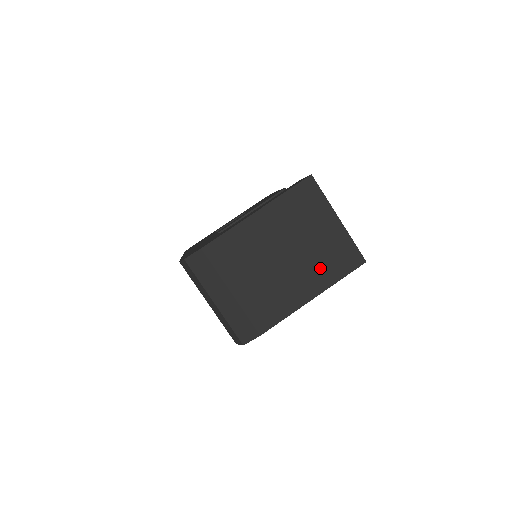
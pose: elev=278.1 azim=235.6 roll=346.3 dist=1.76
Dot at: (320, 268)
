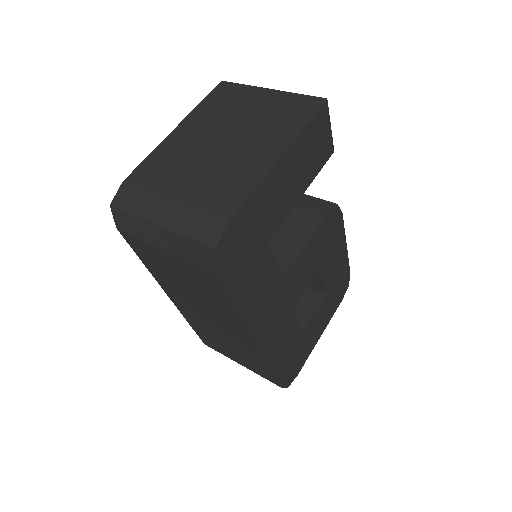
Dot at: (273, 129)
